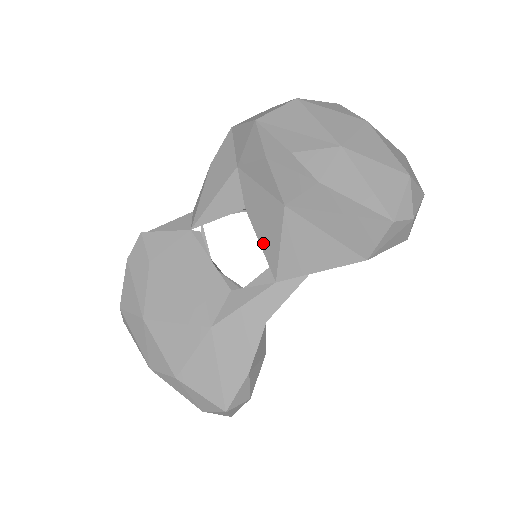
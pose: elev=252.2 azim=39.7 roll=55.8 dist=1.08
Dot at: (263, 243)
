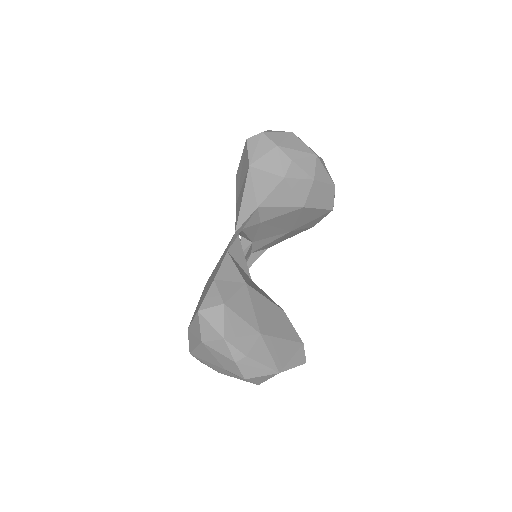
Dot at: occluded
